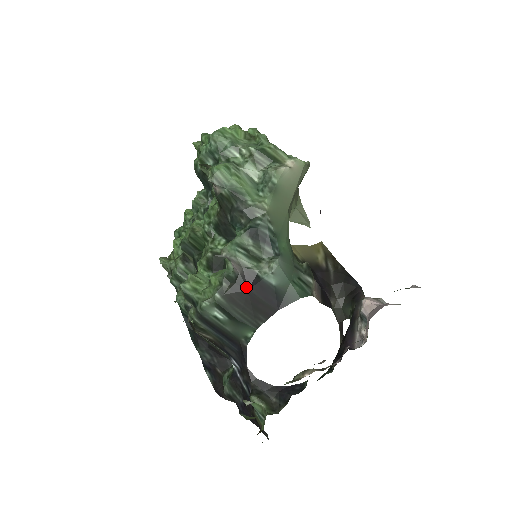
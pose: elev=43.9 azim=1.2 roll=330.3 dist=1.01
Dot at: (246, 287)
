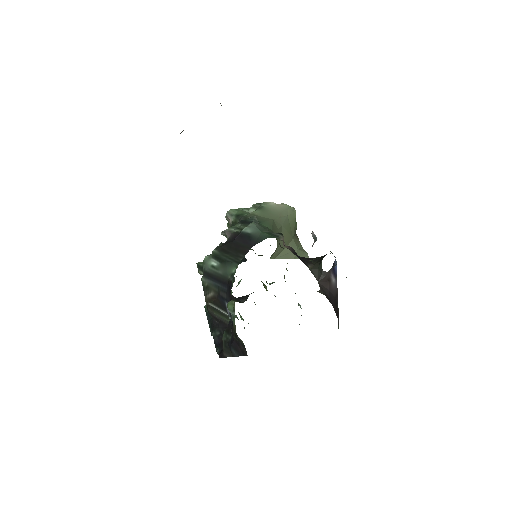
Dot at: (232, 240)
